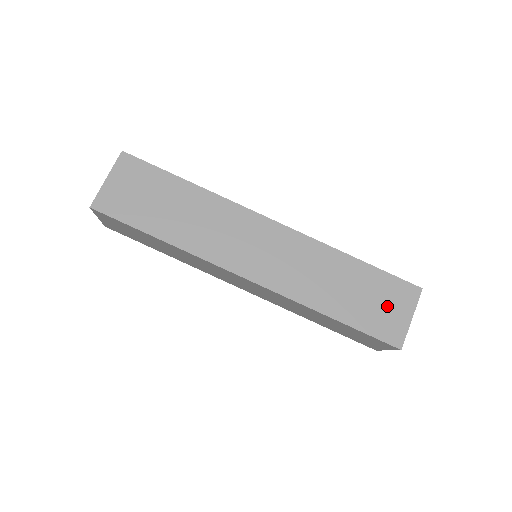
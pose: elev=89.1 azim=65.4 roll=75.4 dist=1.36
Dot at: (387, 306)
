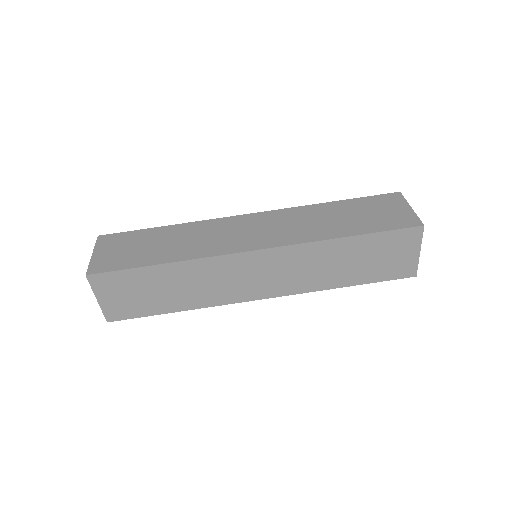
Dot at: (385, 211)
